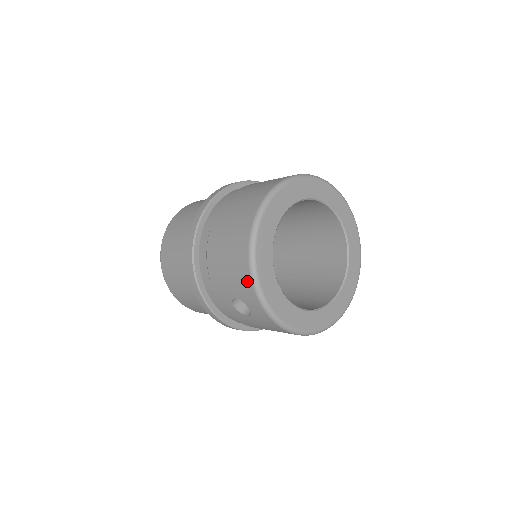
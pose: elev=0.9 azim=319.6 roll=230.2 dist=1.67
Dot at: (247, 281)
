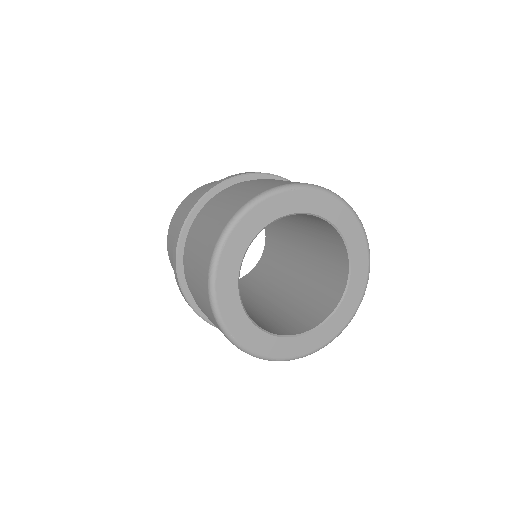
Dot at: (213, 319)
